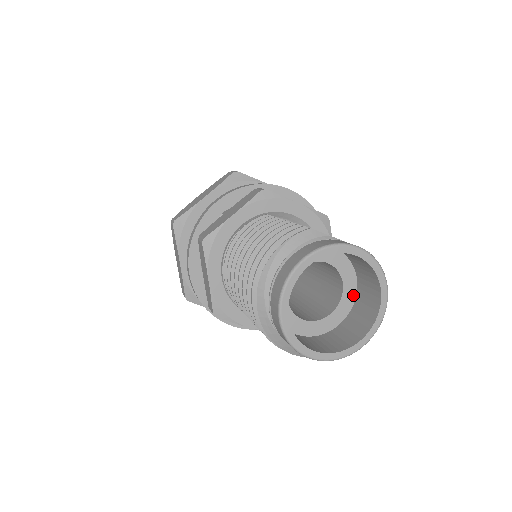
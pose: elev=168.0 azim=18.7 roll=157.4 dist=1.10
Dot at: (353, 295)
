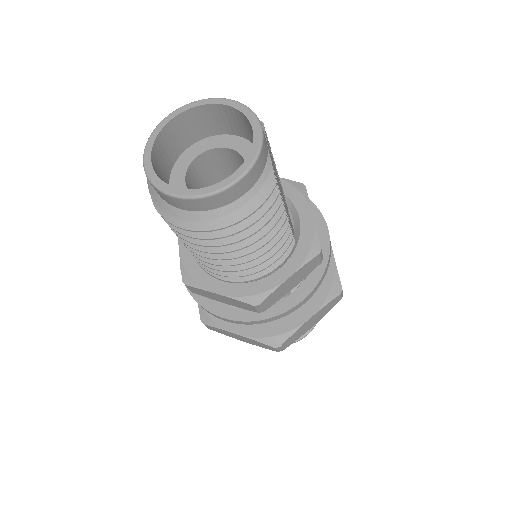
Dot at: occluded
